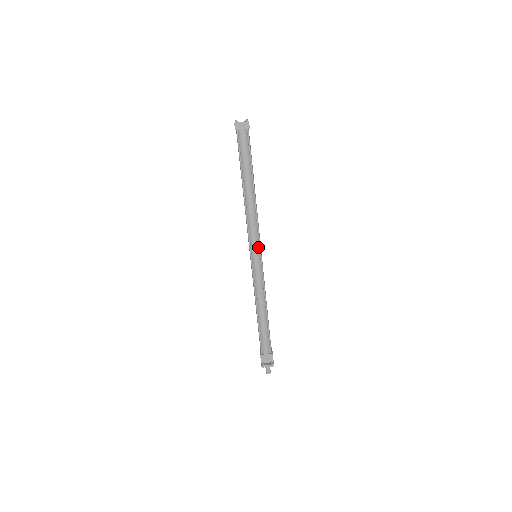
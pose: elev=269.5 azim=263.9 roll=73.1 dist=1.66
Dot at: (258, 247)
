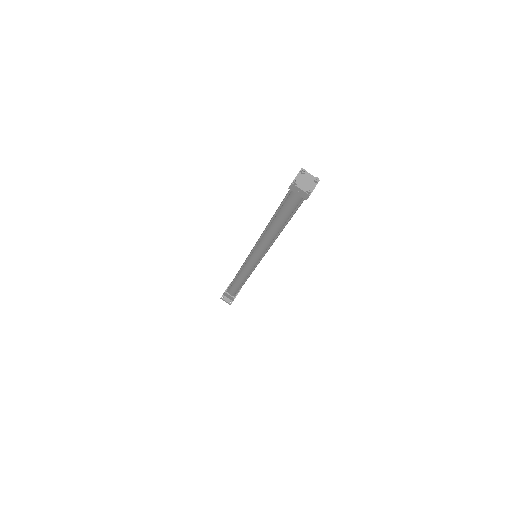
Dot at: (259, 258)
